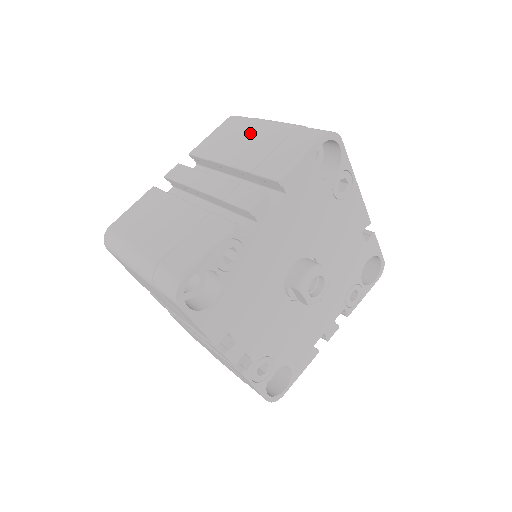
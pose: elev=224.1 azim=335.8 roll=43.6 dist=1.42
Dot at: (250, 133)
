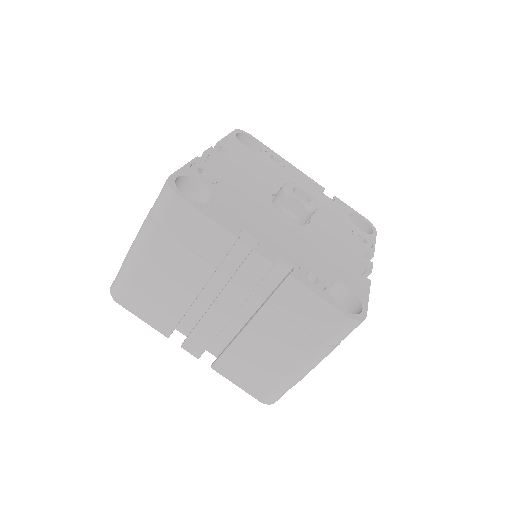
Dot at: occluded
